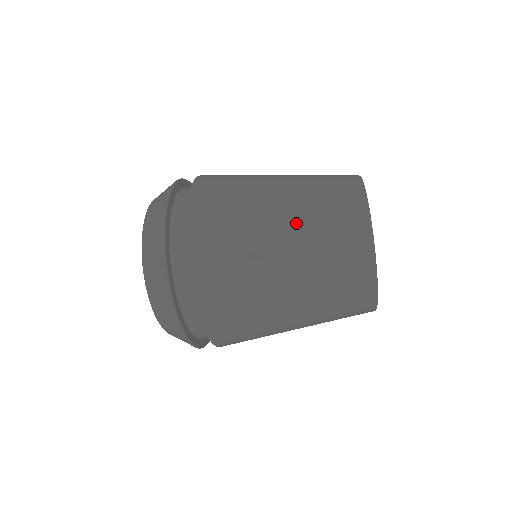
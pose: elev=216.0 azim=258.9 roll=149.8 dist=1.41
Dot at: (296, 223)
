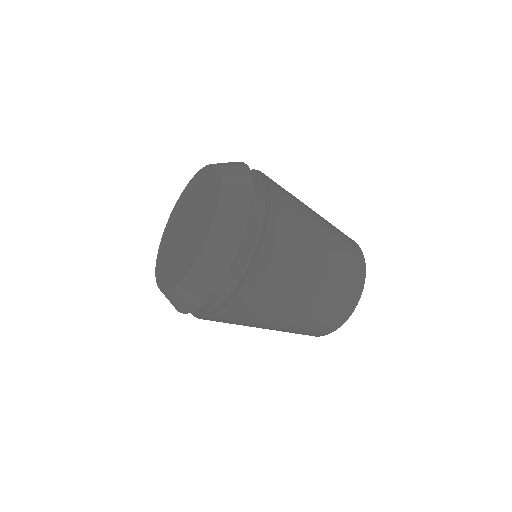
Dot at: (332, 240)
